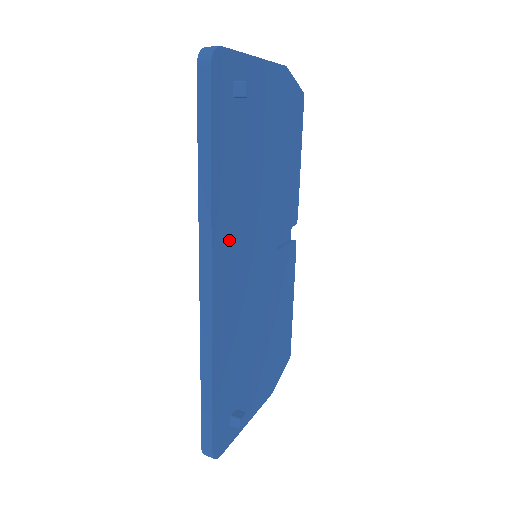
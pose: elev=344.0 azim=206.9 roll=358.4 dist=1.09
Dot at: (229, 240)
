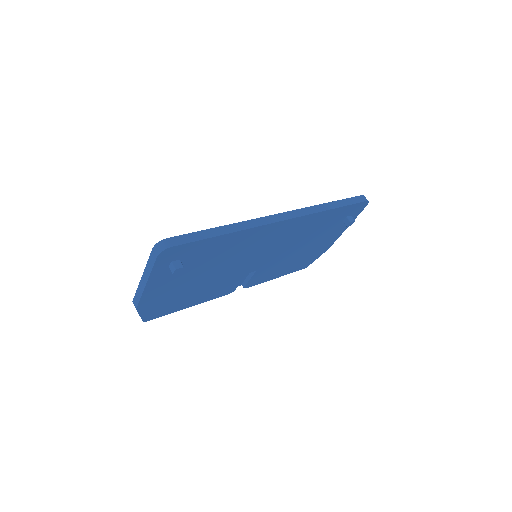
Dot at: (293, 228)
